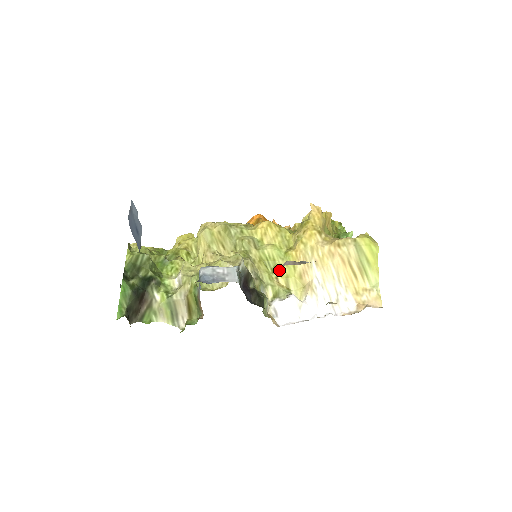
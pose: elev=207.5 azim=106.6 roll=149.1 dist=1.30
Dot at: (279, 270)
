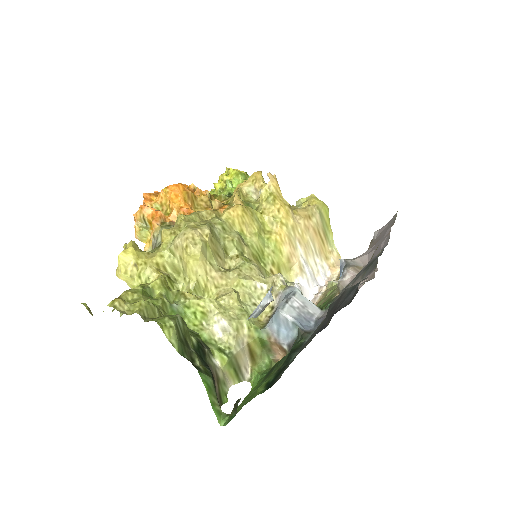
Dot at: (270, 261)
